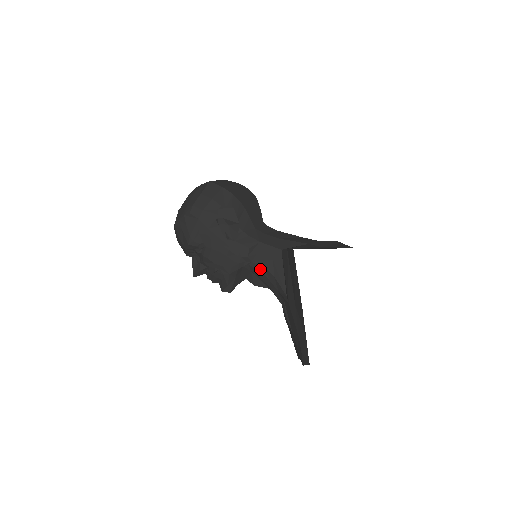
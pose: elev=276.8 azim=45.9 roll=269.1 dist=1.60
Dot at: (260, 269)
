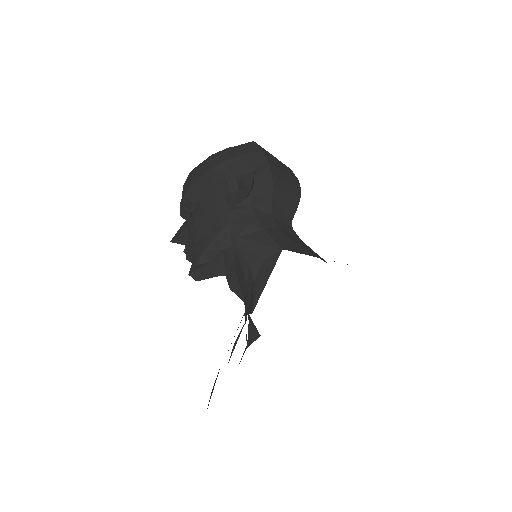
Dot at: (243, 263)
